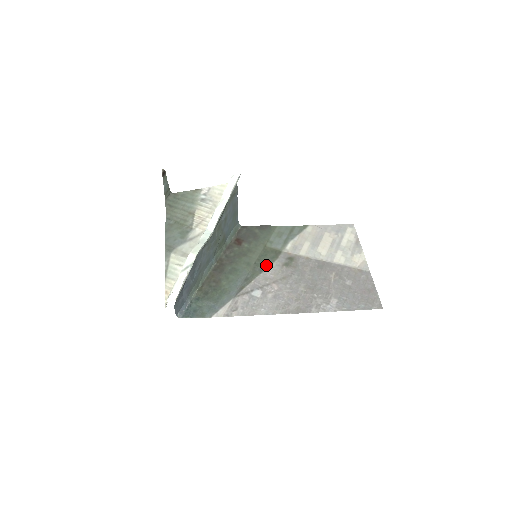
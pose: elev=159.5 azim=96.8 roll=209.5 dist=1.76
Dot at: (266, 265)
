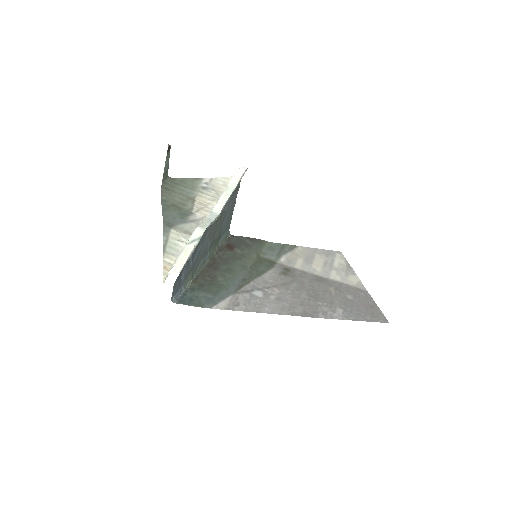
Dot at: (263, 271)
